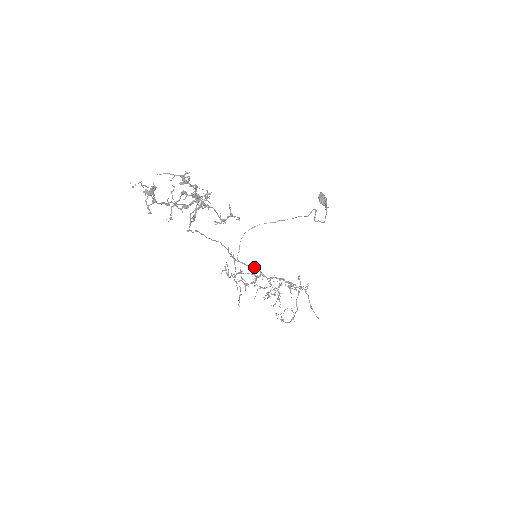
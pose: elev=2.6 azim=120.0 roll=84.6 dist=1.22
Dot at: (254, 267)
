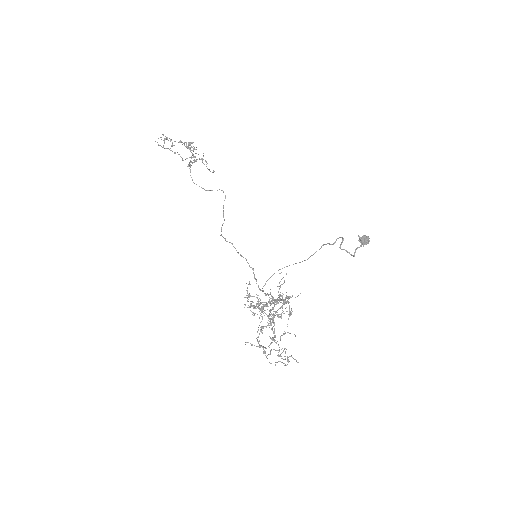
Dot at: occluded
